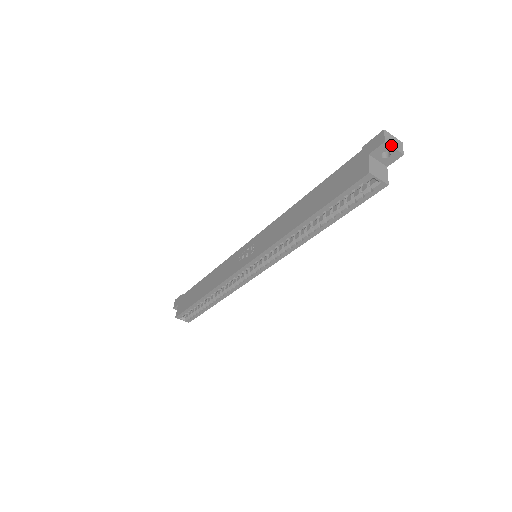
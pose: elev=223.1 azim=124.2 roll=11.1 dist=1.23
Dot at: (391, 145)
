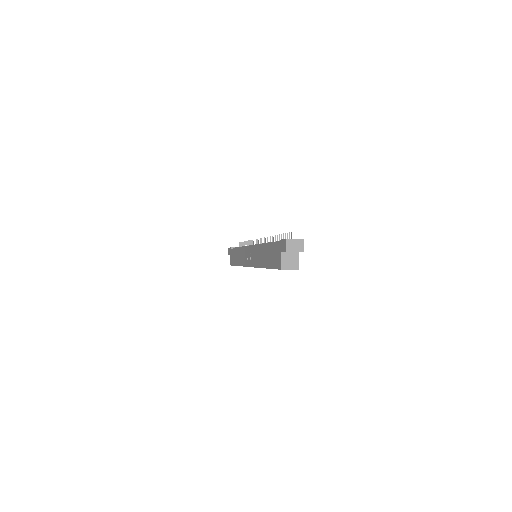
Dot at: (292, 251)
